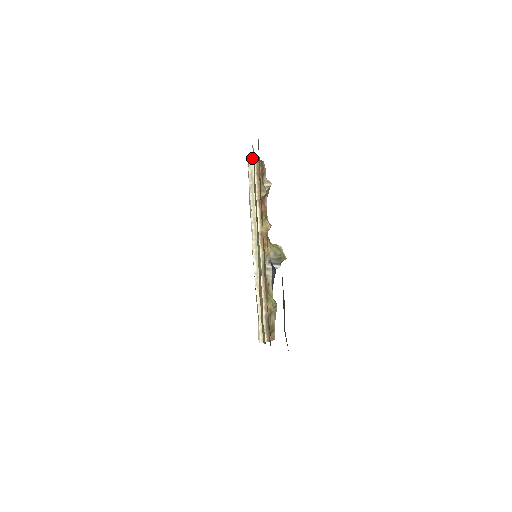
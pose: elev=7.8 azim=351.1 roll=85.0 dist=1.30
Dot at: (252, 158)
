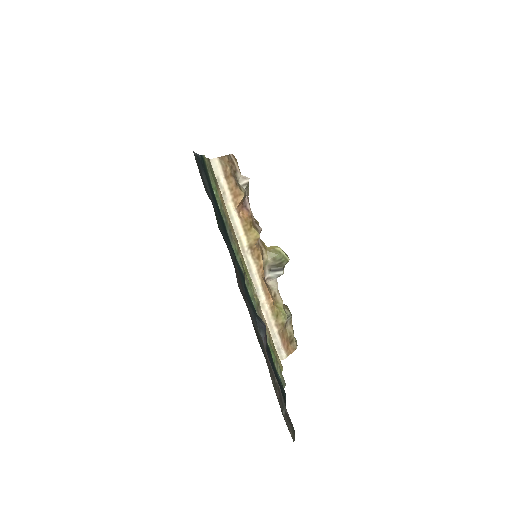
Dot at: (213, 161)
